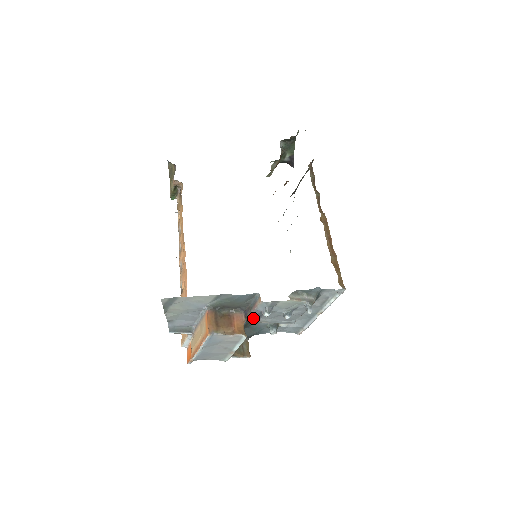
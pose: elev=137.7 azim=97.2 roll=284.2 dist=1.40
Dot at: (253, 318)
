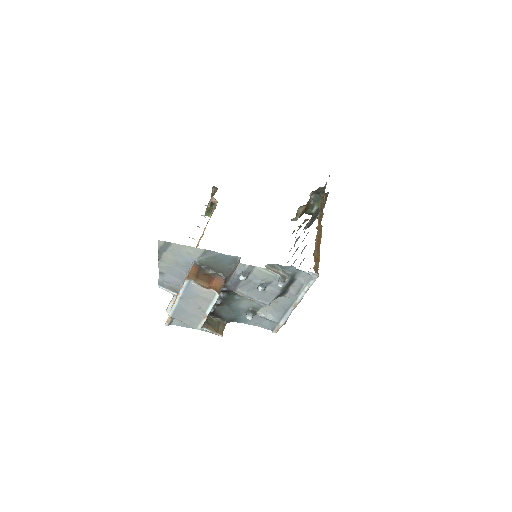
Dot at: (231, 284)
